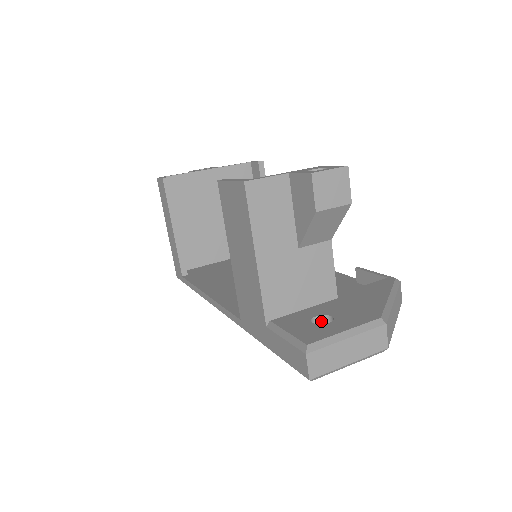
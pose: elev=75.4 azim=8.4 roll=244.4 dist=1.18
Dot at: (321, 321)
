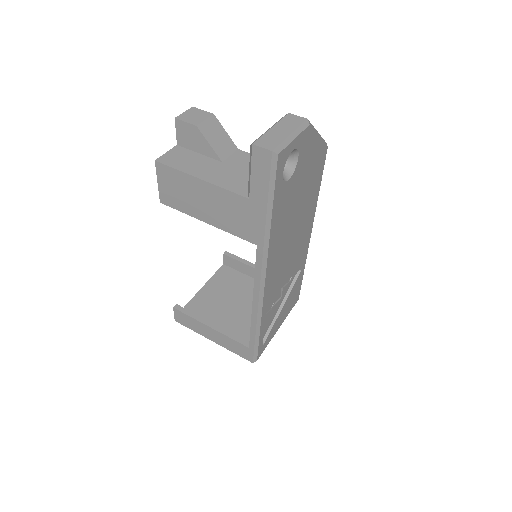
Dot at: occluded
